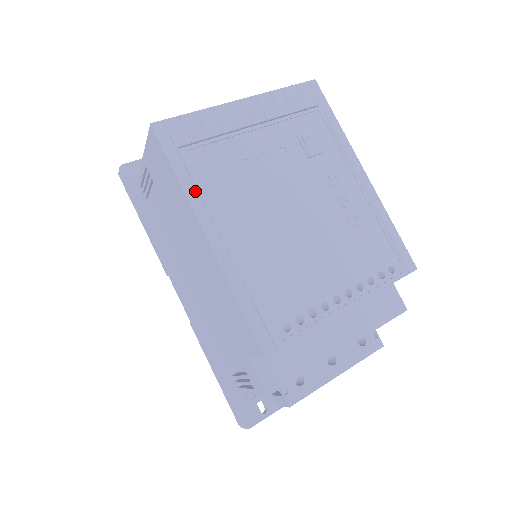
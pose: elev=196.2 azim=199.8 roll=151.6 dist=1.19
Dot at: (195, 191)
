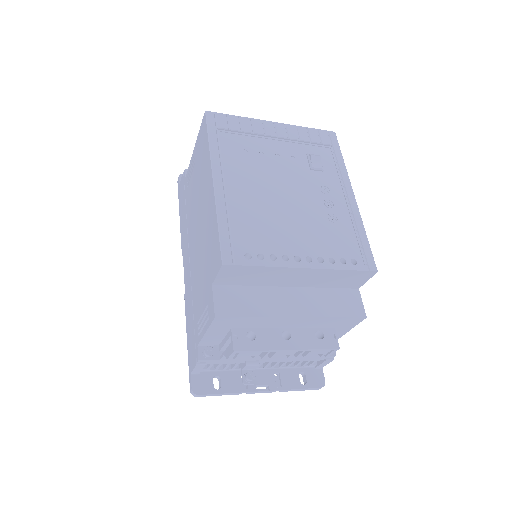
Dot at: (217, 153)
